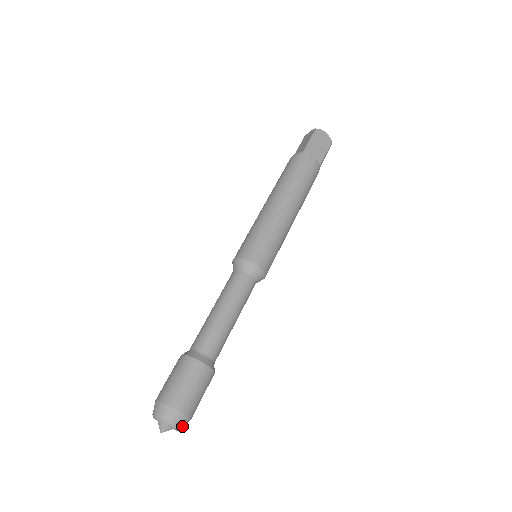
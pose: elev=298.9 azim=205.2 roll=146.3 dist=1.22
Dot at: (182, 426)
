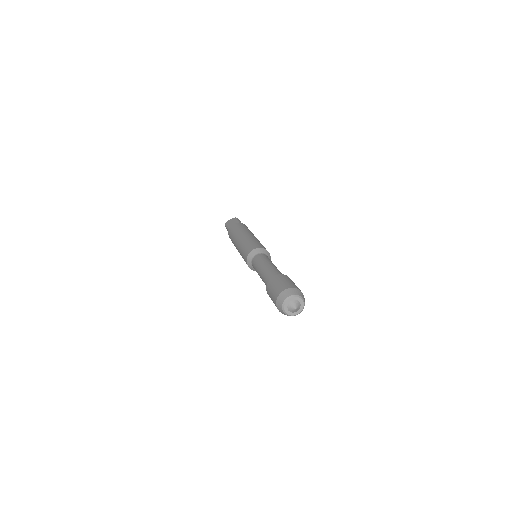
Dot at: (303, 307)
